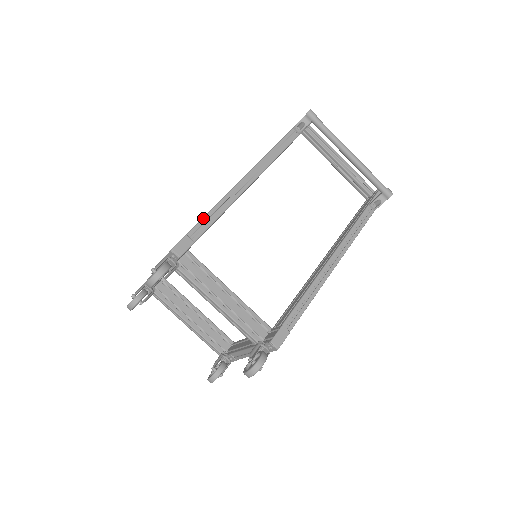
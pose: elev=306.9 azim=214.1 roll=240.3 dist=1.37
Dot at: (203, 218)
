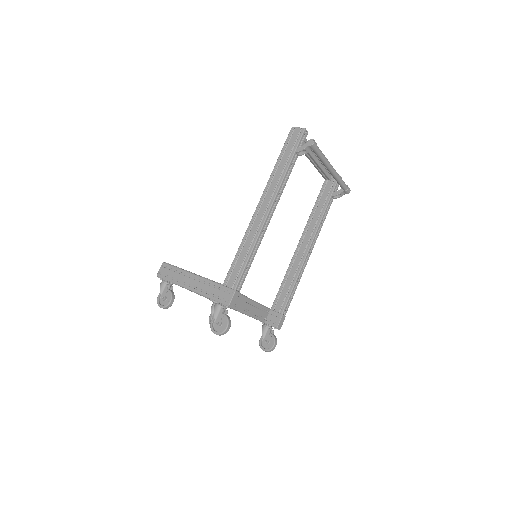
Dot at: (243, 271)
